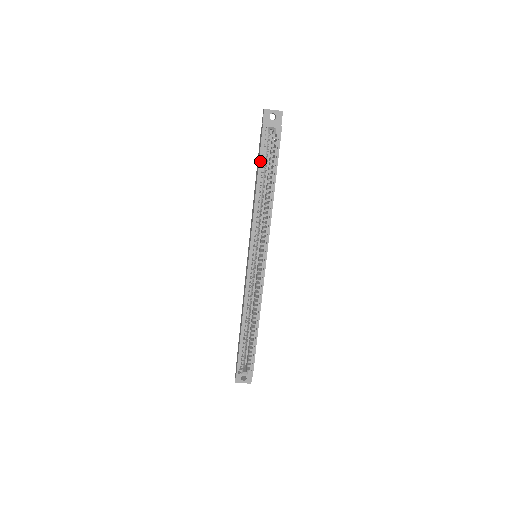
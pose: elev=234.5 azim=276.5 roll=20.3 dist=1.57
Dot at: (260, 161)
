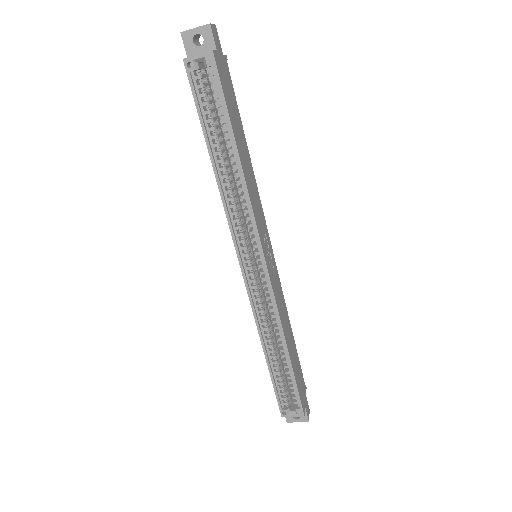
Dot at: (201, 119)
